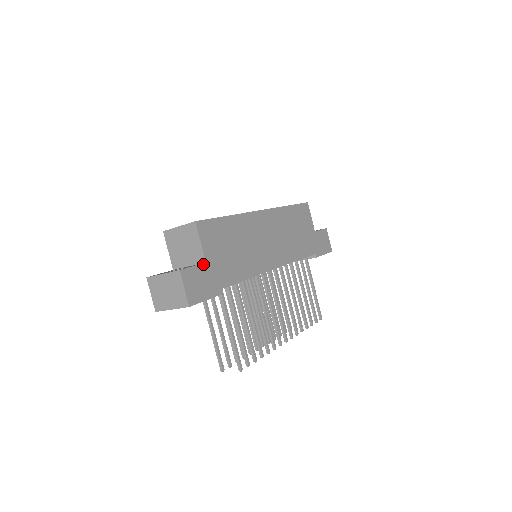
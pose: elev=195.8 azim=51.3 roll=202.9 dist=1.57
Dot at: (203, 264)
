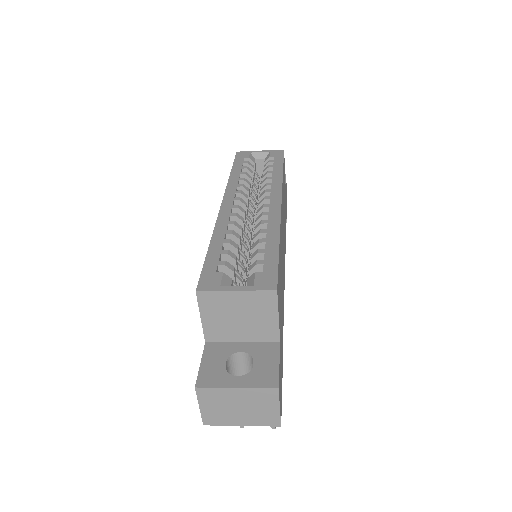
Dot at: (280, 348)
